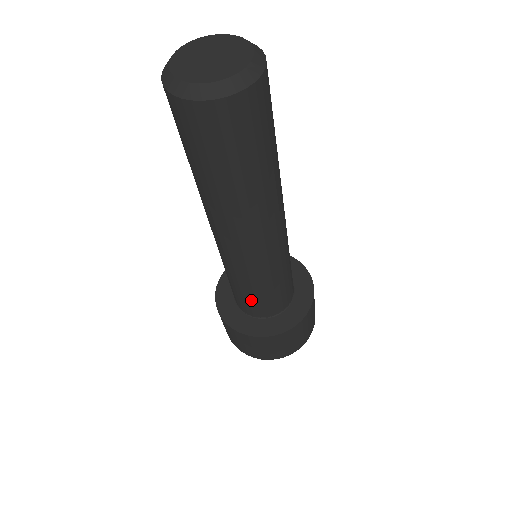
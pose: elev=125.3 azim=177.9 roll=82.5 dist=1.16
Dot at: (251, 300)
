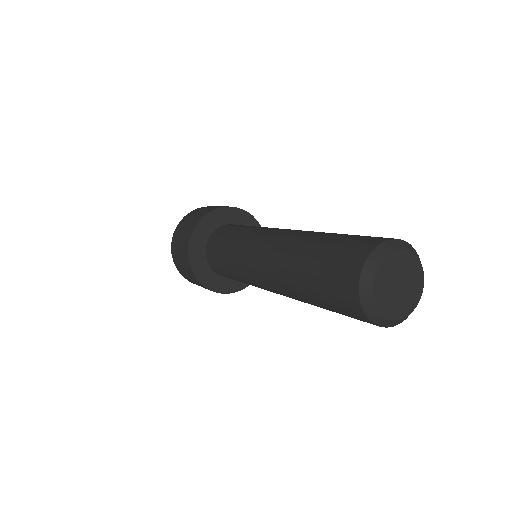
Dot at: (227, 275)
